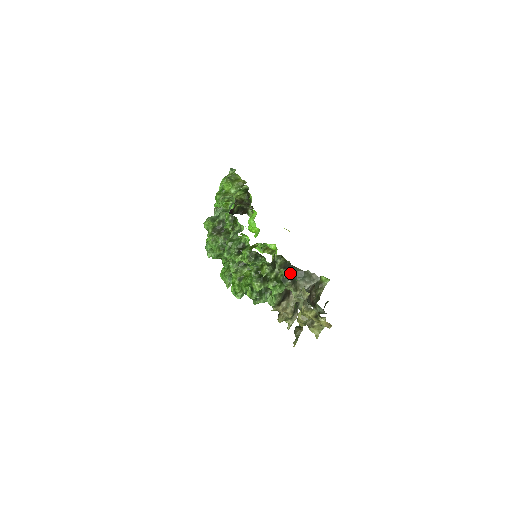
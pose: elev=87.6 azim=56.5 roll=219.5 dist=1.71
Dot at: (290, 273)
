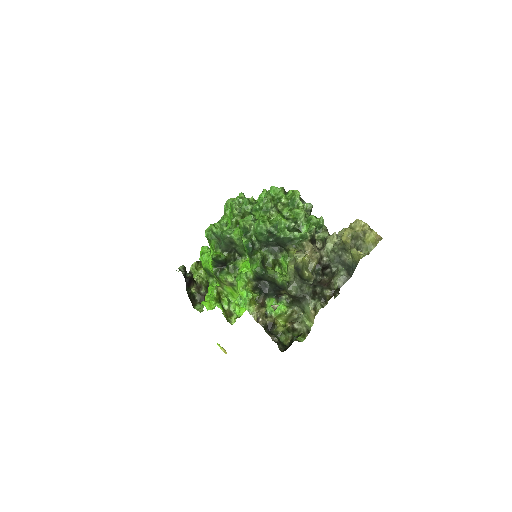
Dot at: occluded
